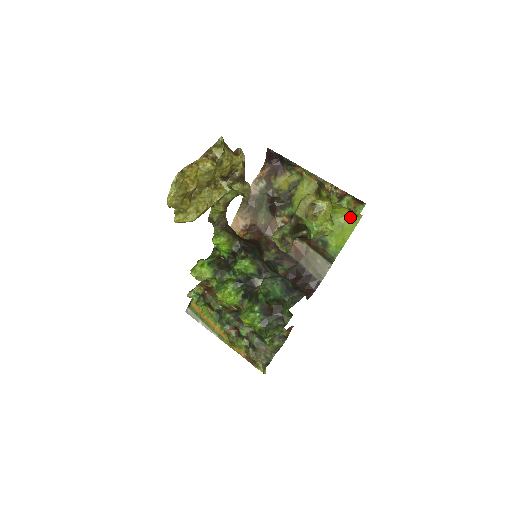
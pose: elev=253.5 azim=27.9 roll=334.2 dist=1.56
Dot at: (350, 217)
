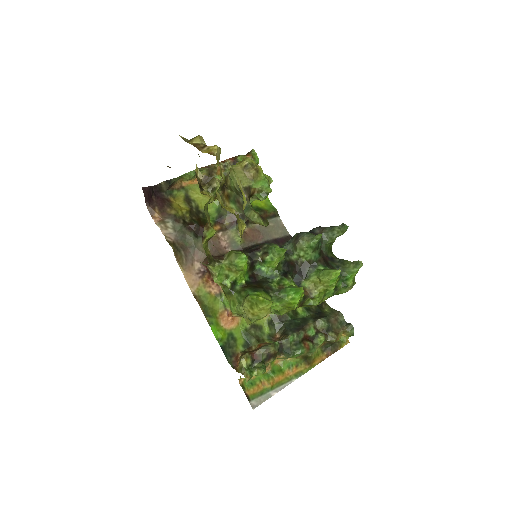
Dot at: occluded
